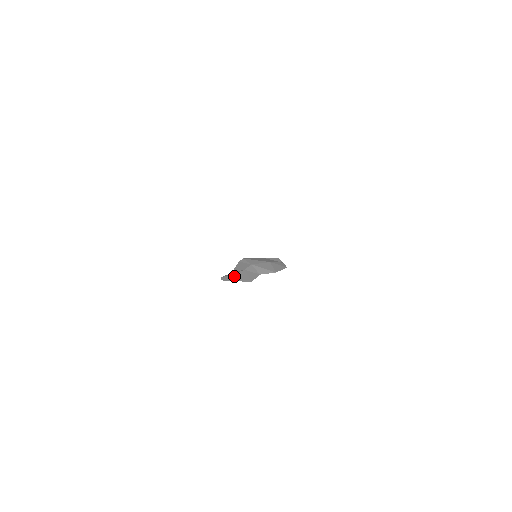
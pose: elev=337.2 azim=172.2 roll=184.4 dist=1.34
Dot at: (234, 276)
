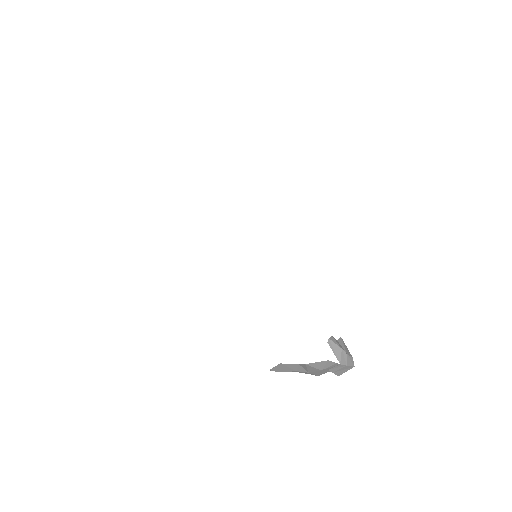
Dot at: occluded
